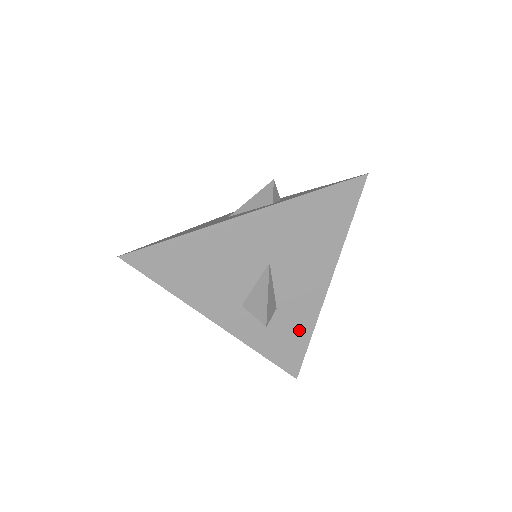
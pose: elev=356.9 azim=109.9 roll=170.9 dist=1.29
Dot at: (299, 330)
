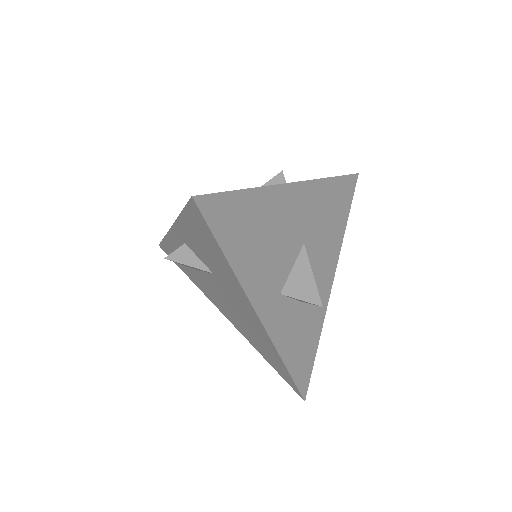
Dot at: (312, 332)
